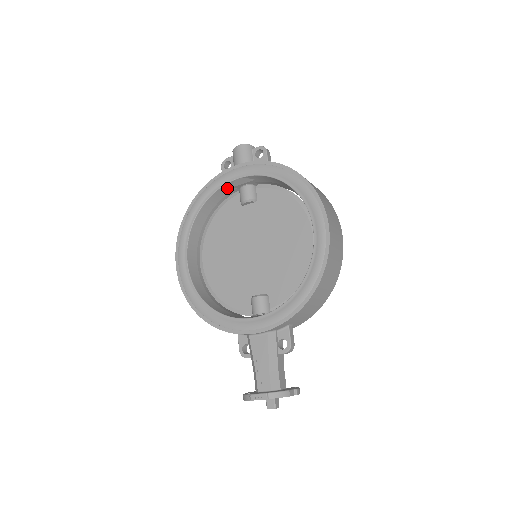
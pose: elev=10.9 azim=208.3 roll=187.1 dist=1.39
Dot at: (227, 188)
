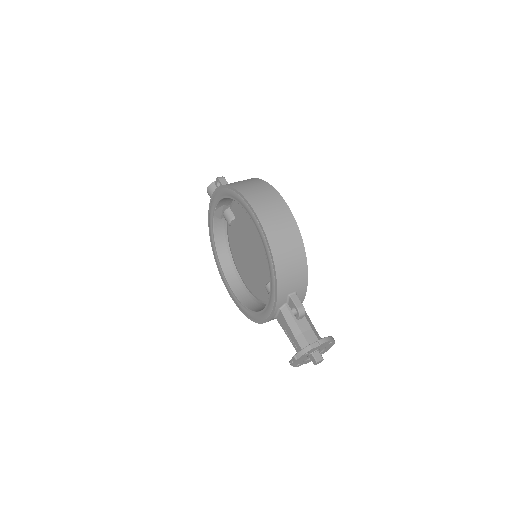
Dot at: (218, 222)
